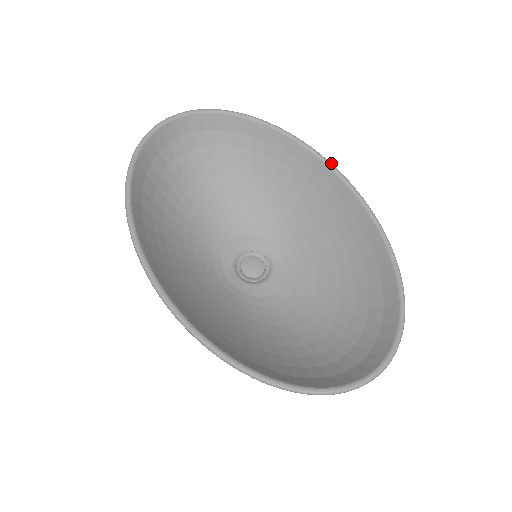
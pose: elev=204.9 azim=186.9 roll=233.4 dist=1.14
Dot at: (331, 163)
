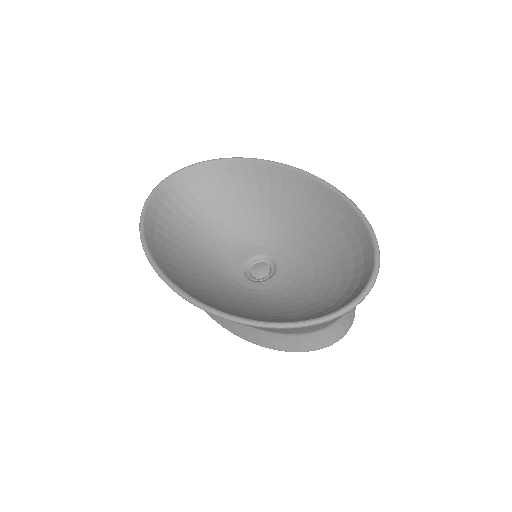
Dot at: (293, 167)
